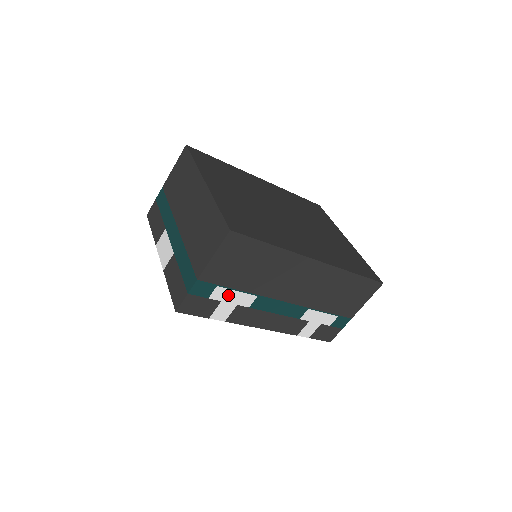
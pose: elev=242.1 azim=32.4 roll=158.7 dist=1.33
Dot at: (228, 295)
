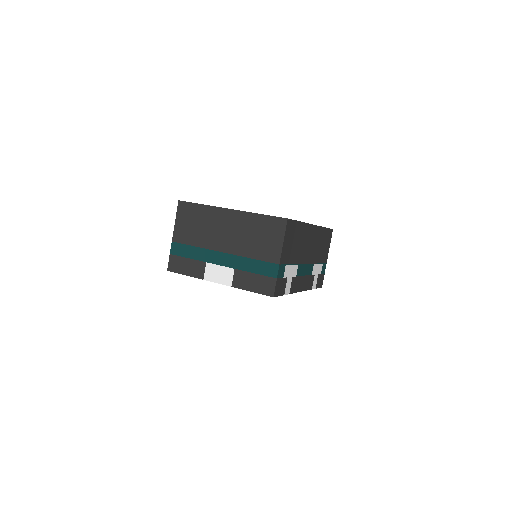
Dot at: (289, 271)
